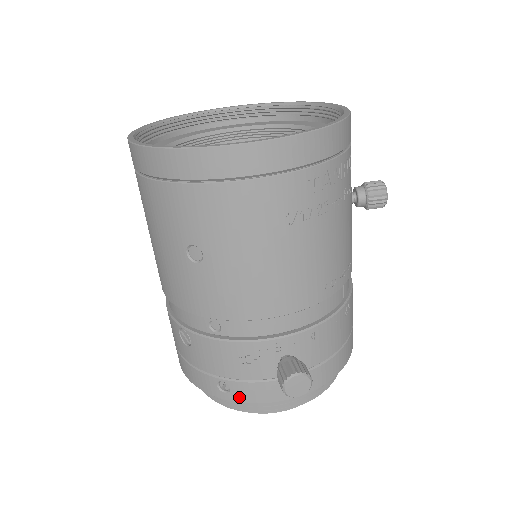
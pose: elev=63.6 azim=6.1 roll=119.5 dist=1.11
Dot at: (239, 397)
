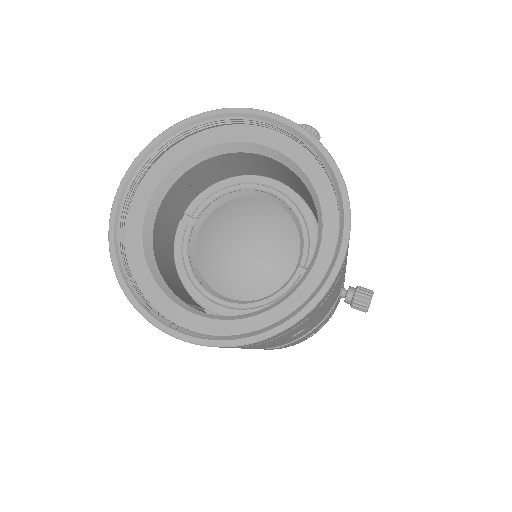
Dot at: occluded
